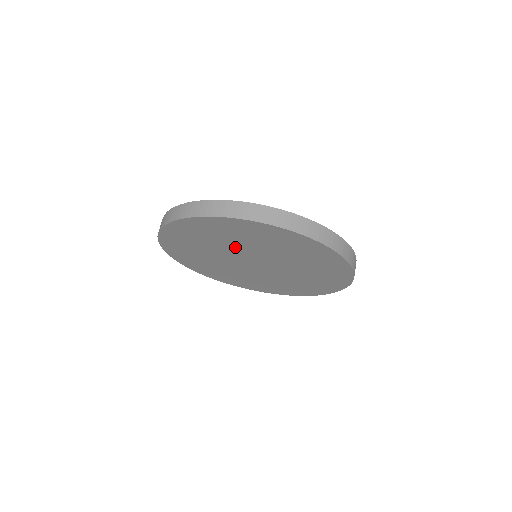
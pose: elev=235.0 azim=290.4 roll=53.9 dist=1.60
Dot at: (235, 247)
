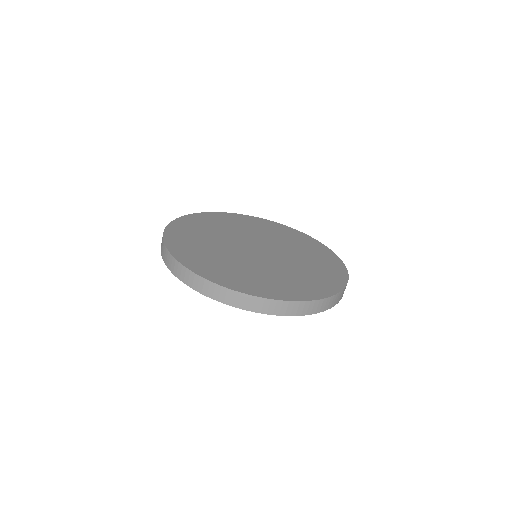
Dot at: occluded
